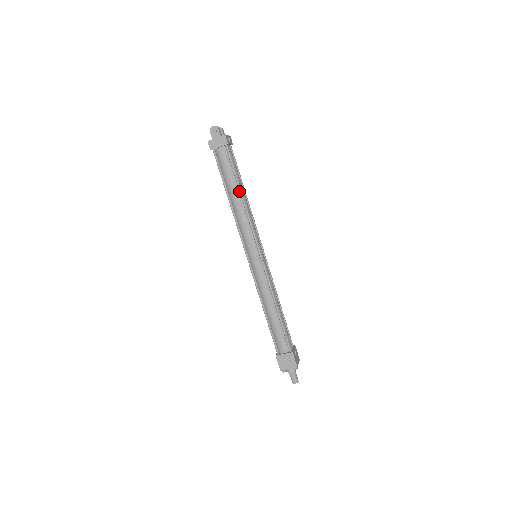
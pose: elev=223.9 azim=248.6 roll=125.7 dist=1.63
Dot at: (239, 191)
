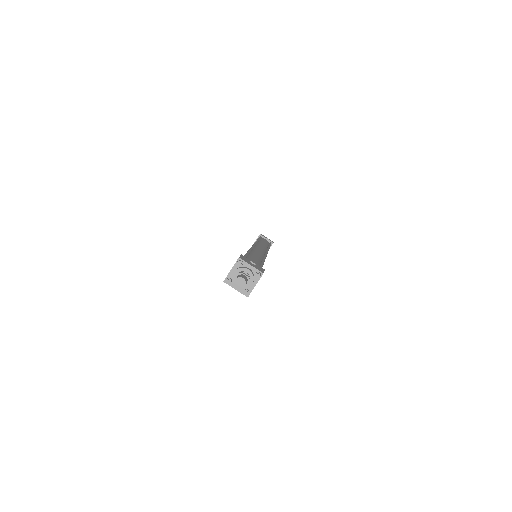
Dot at: occluded
